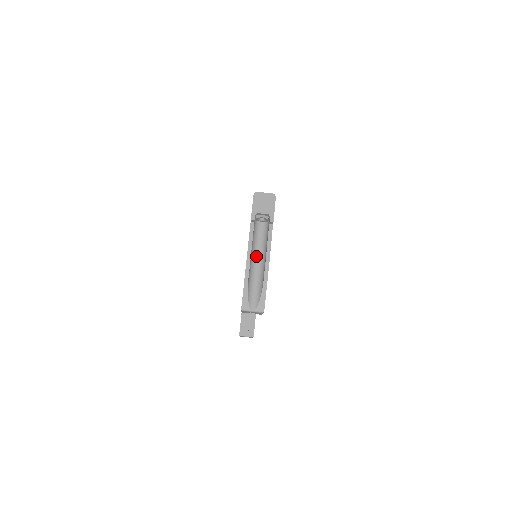
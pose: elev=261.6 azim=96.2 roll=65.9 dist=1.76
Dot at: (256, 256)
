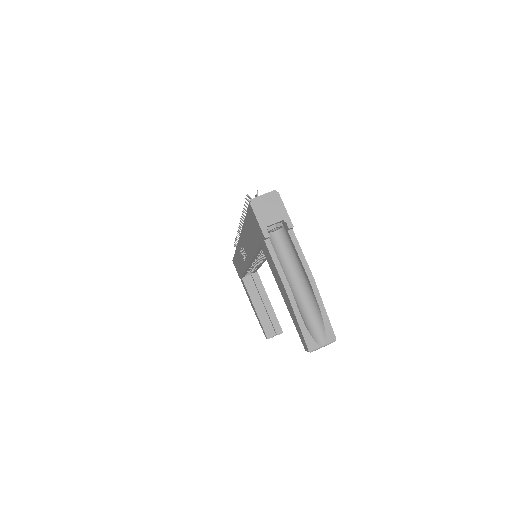
Dot at: (290, 277)
